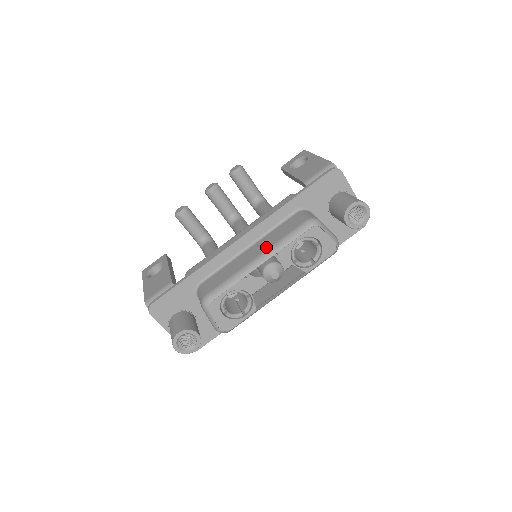
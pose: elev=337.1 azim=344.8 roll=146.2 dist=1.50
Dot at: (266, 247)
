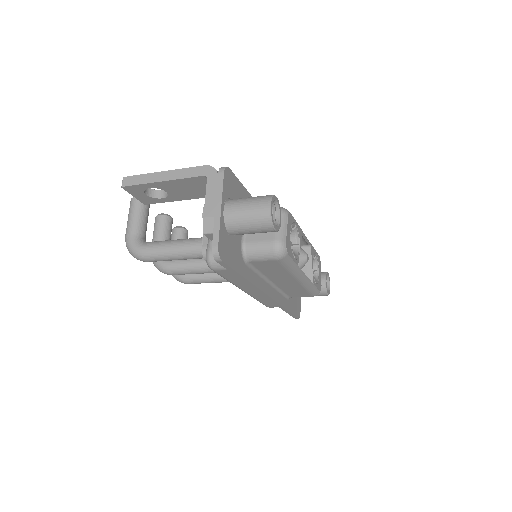
Dot at: occluded
